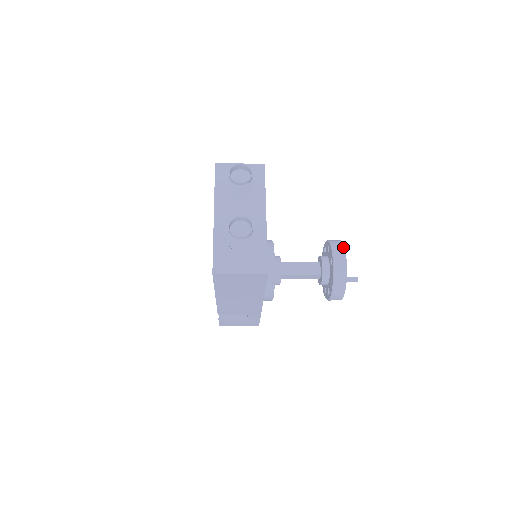
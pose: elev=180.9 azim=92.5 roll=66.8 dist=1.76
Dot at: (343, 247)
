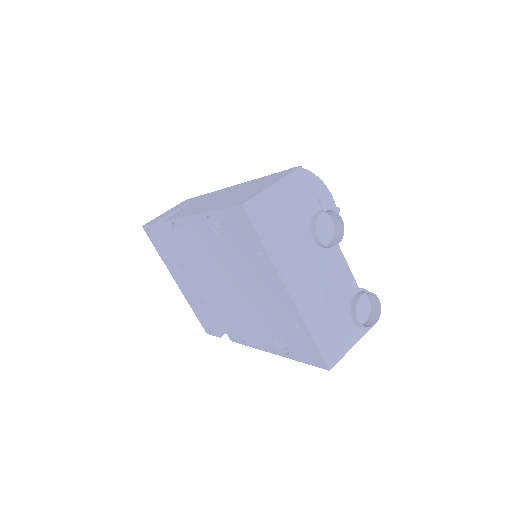
Dot at: (322, 183)
